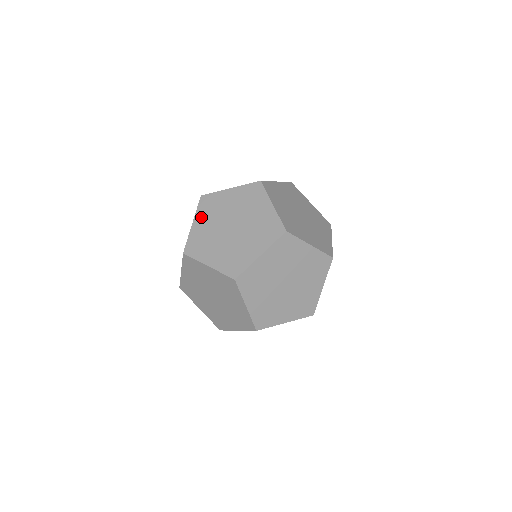
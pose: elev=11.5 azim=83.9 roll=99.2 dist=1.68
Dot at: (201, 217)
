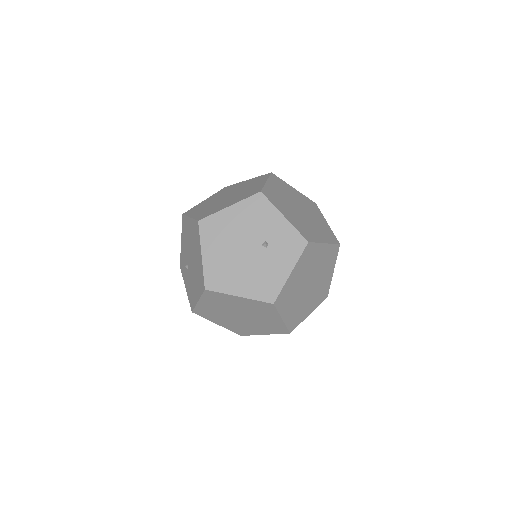
Dot at: (207, 302)
